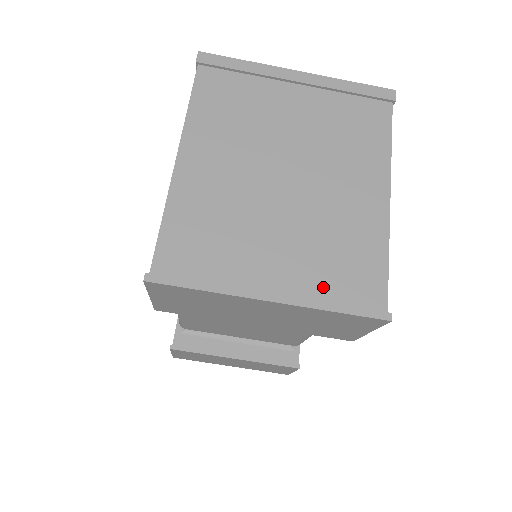
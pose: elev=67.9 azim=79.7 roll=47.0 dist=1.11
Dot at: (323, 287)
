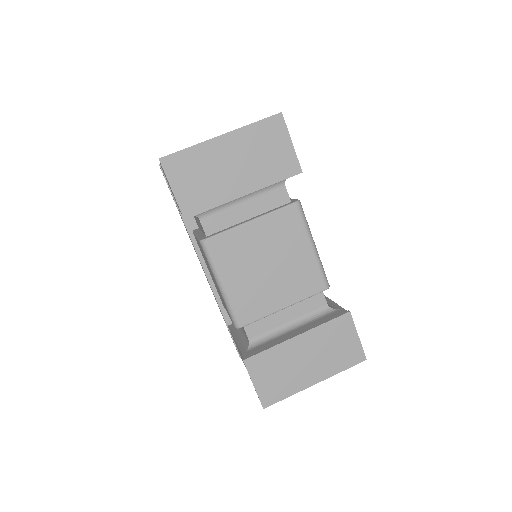
Dot at: occluded
